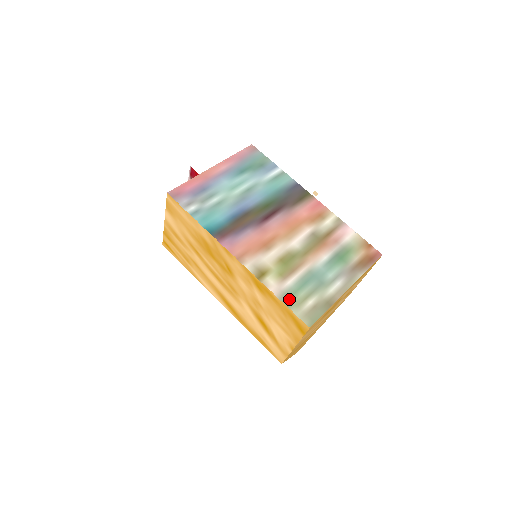
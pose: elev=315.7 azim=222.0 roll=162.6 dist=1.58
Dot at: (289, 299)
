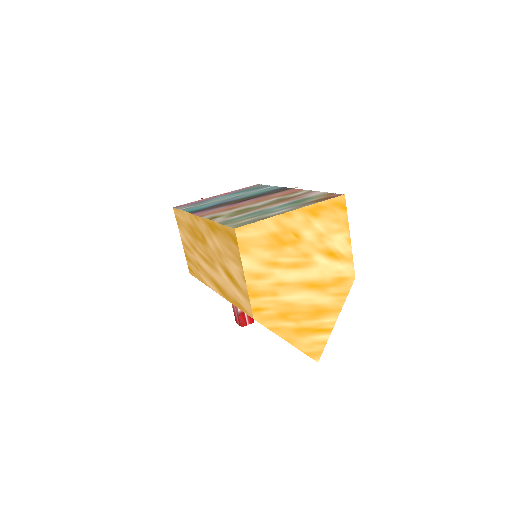
Dot at: (228, 222)
